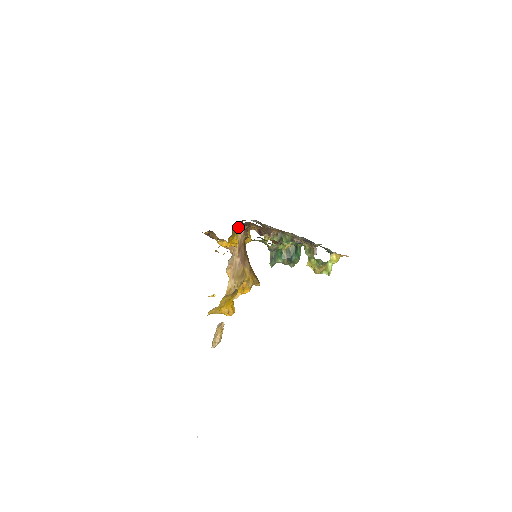
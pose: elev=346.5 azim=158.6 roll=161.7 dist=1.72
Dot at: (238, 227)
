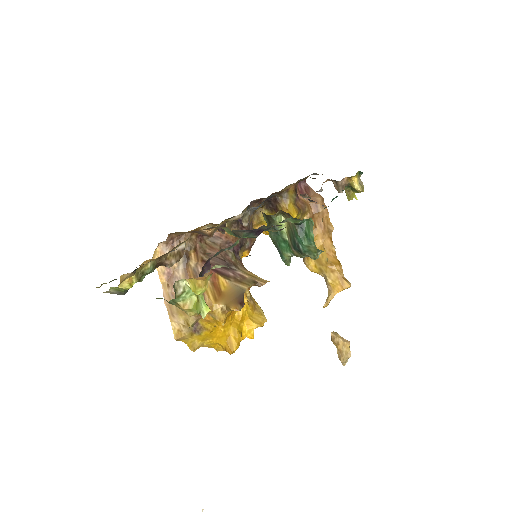
Dot at: (267, 205)
